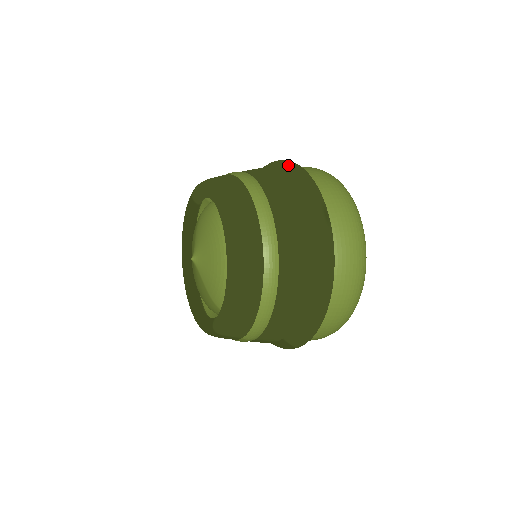
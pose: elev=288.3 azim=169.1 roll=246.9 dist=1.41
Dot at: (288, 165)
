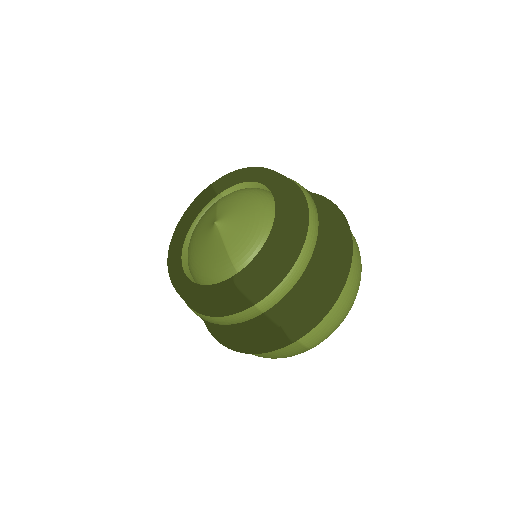
Dot at: occluded
